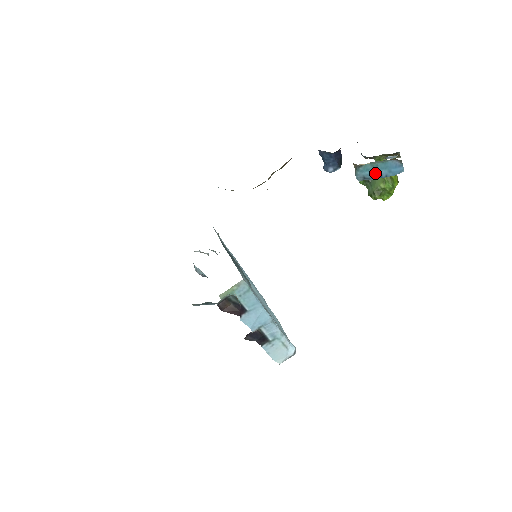
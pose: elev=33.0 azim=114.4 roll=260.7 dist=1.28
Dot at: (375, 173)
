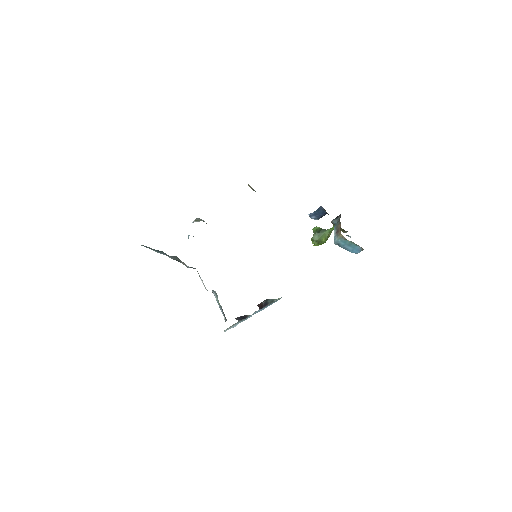
Dot at: (346, 246)
